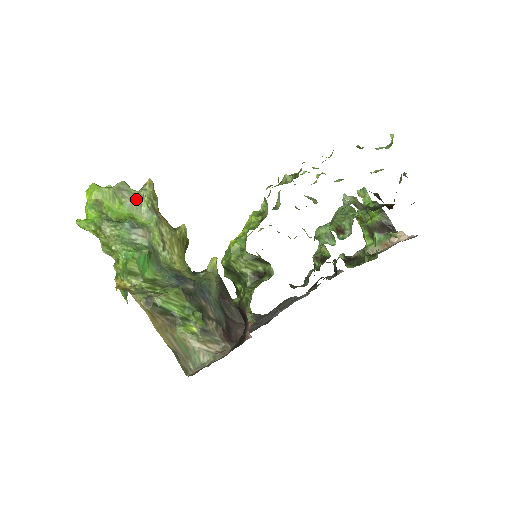
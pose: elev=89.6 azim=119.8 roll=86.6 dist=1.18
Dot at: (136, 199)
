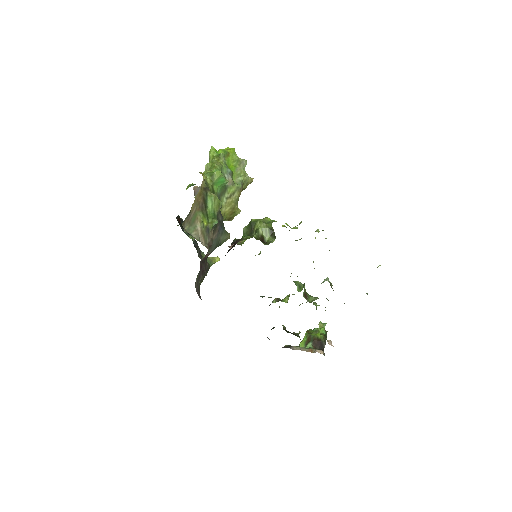
Dot at: (242, 172)
